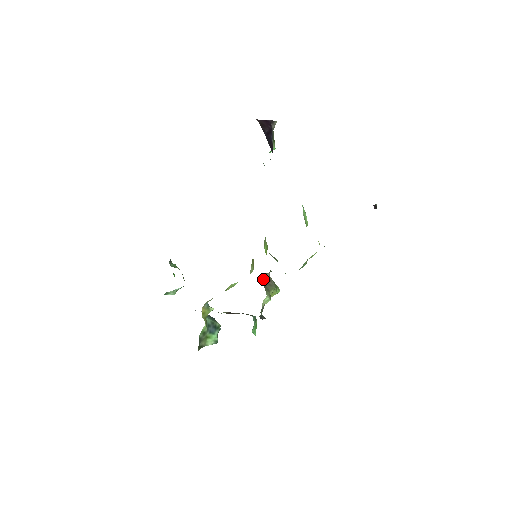
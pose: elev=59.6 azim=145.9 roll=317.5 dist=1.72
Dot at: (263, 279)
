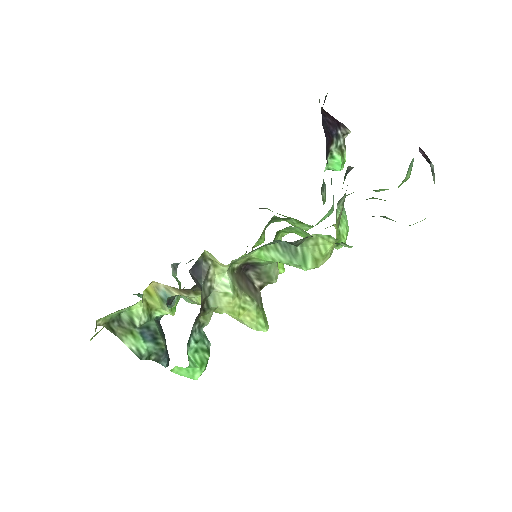
Dot at: (244, 275)
